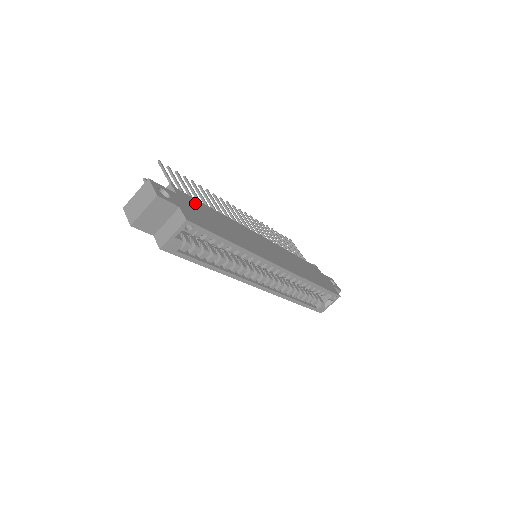
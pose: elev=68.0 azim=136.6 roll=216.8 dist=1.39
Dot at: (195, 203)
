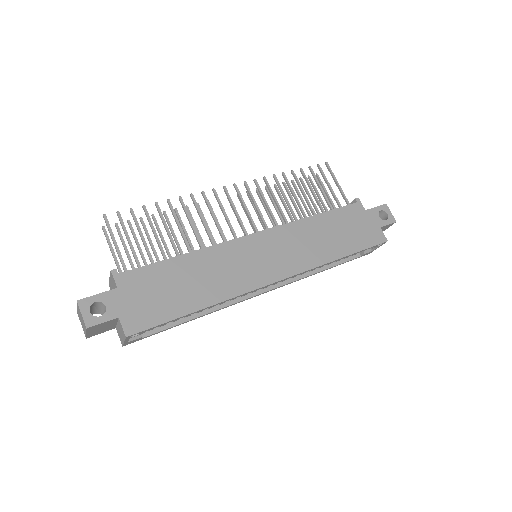
Dot at: (146, 277)
